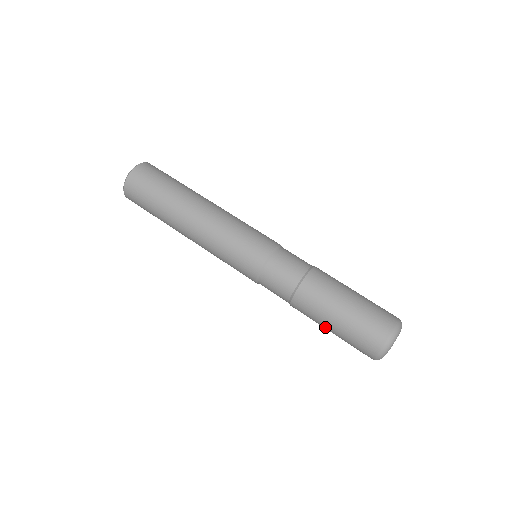
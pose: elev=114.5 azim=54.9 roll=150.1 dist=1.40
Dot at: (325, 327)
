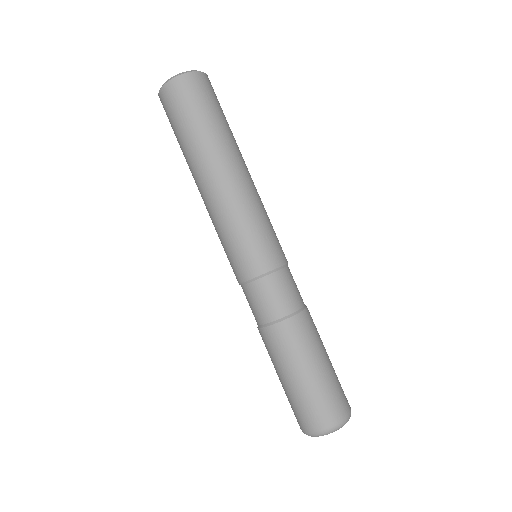
Dot at: (282, 373)
